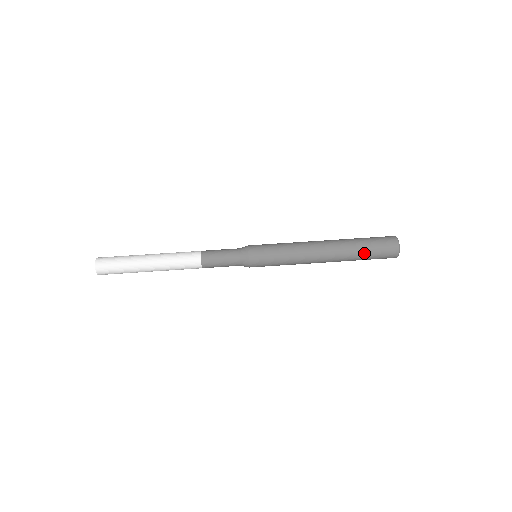
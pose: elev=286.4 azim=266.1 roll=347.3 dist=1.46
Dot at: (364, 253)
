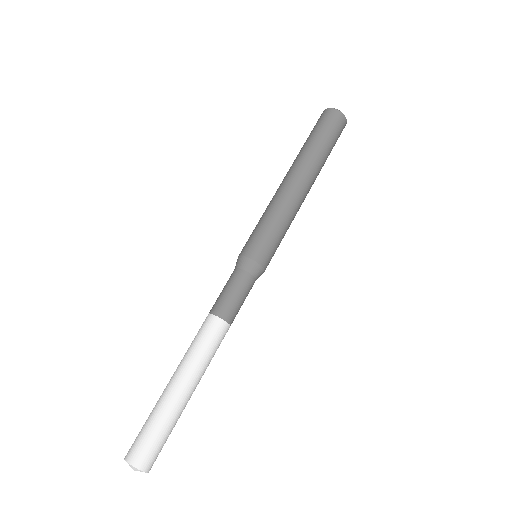
Dot at: (314, 139)
